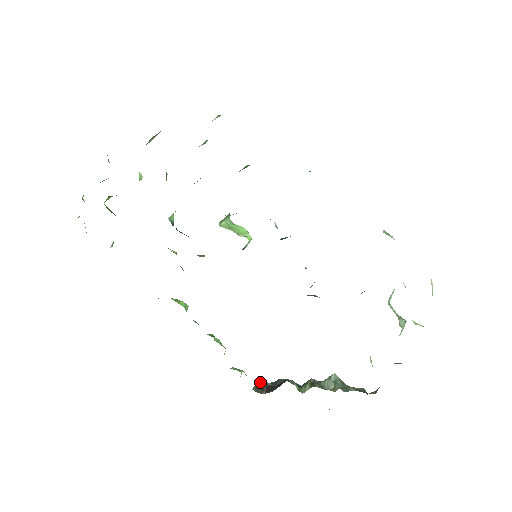
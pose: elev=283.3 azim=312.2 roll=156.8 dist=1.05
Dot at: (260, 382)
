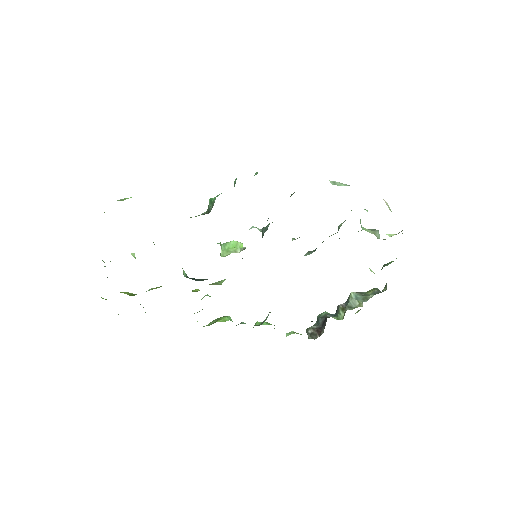
Dot at: (309, 330)
